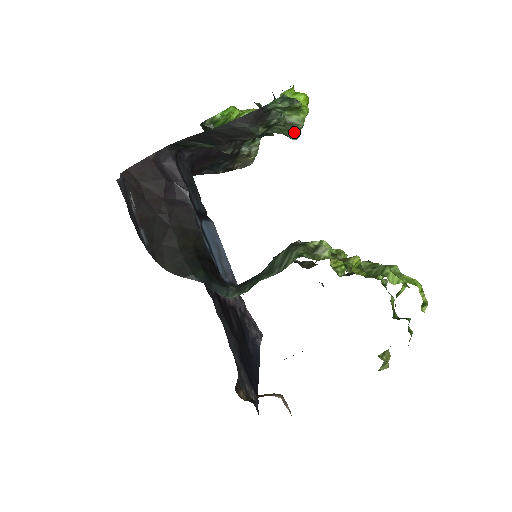
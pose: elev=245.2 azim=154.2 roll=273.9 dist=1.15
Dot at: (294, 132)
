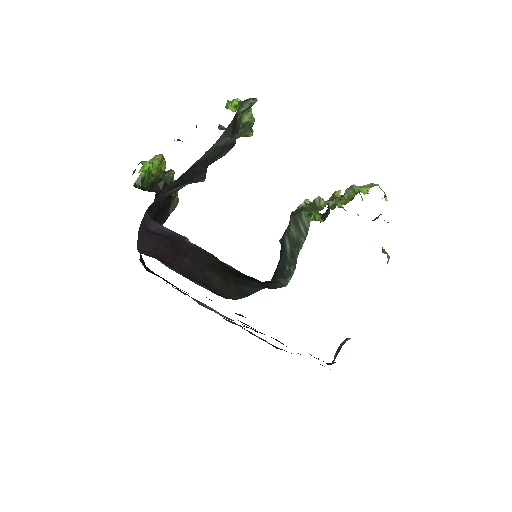
Dot at: (250, 129)
